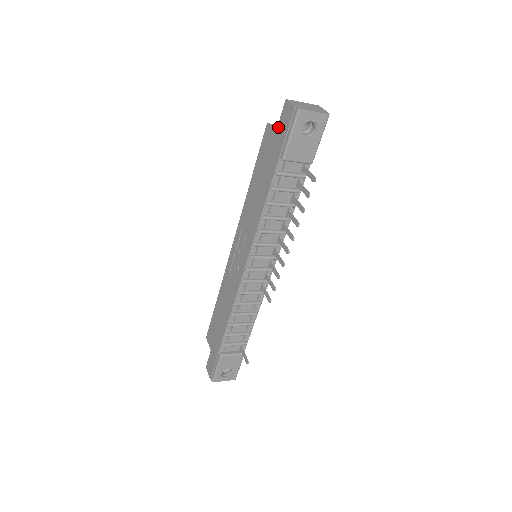
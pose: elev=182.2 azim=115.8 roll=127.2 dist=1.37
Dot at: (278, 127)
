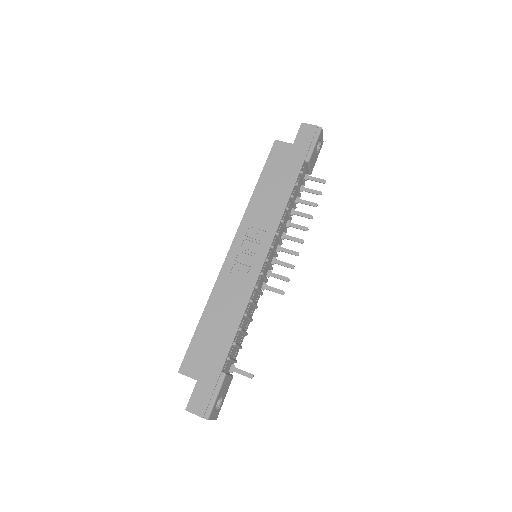
Dot at: (296, 140)
